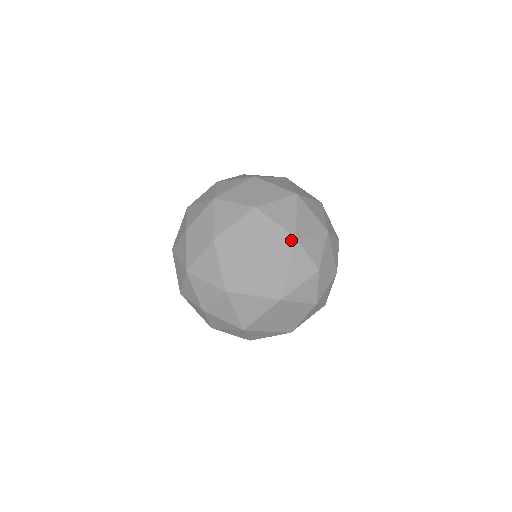
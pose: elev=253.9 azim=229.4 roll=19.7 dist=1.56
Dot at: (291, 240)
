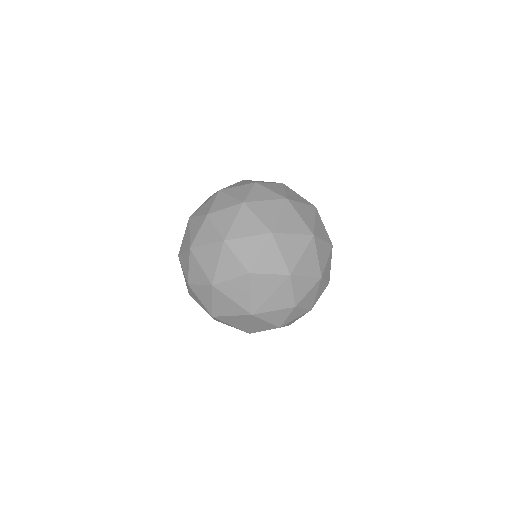
Dot at: (285, 275)
